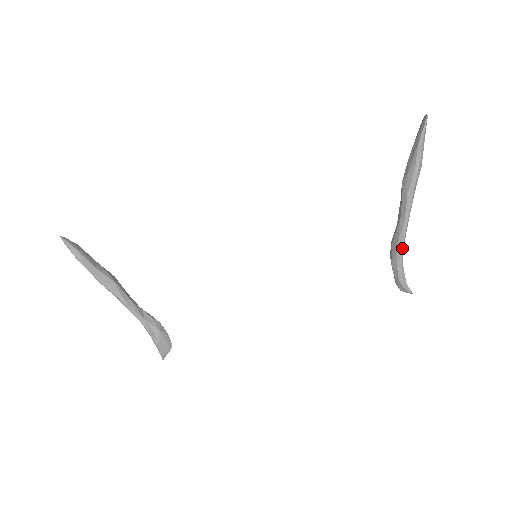
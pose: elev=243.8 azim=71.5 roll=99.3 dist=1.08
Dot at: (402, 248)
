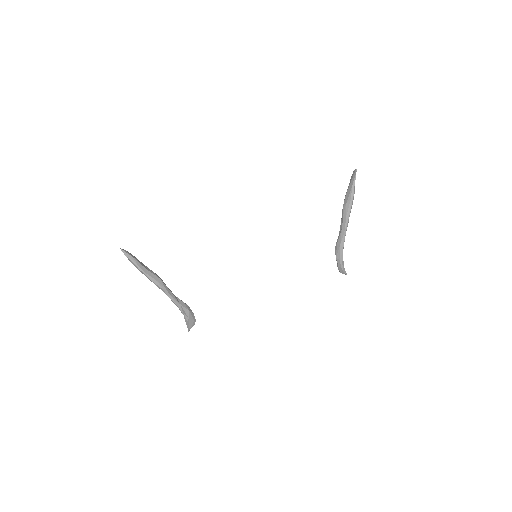
Dot at: (343, 247)
